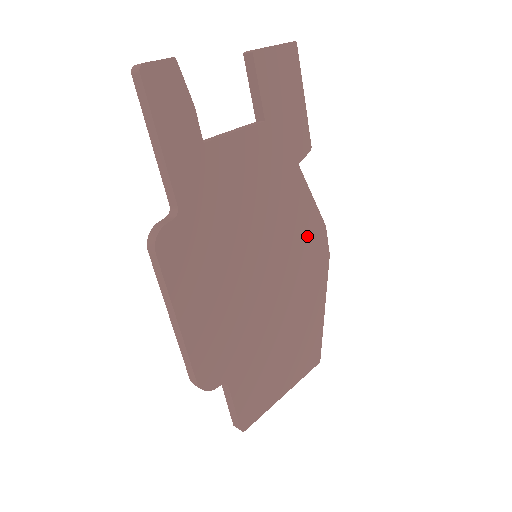
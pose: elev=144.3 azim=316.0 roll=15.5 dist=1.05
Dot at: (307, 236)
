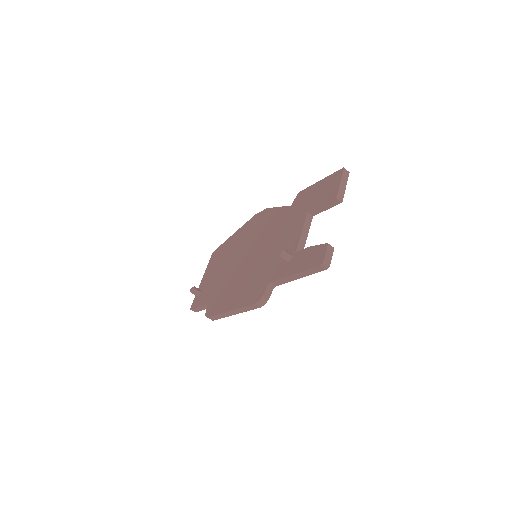
Dot at: occluded
